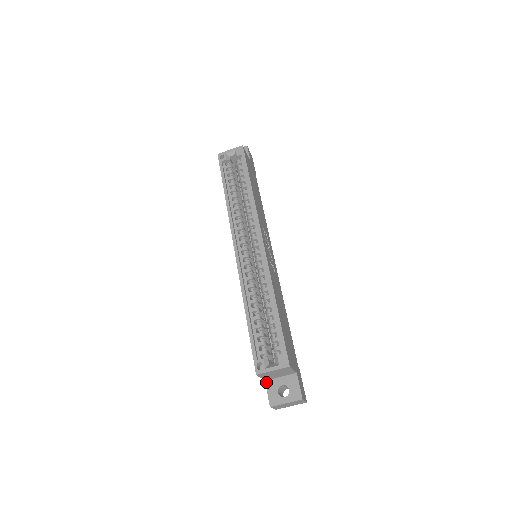
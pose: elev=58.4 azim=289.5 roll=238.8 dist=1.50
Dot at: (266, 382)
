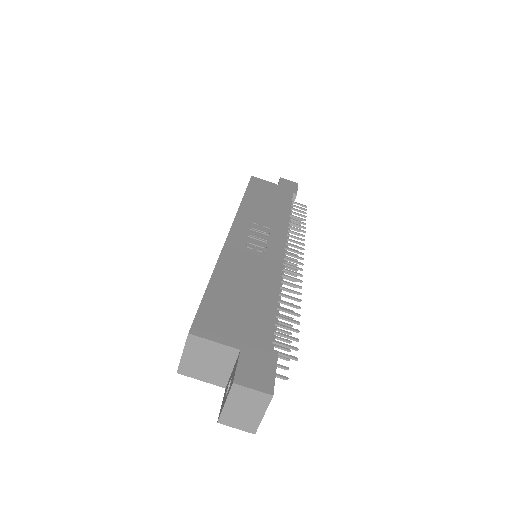
Dot at: (225, 389)
